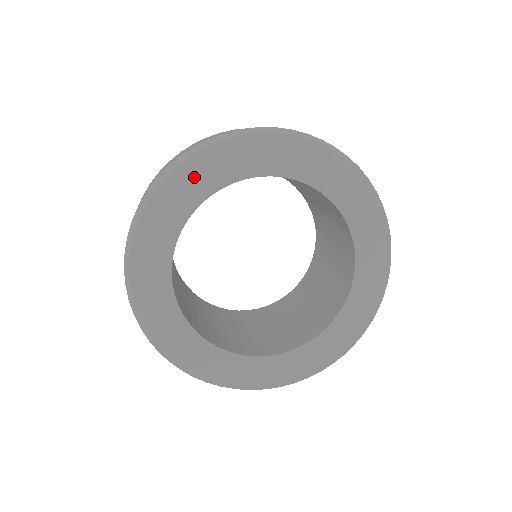
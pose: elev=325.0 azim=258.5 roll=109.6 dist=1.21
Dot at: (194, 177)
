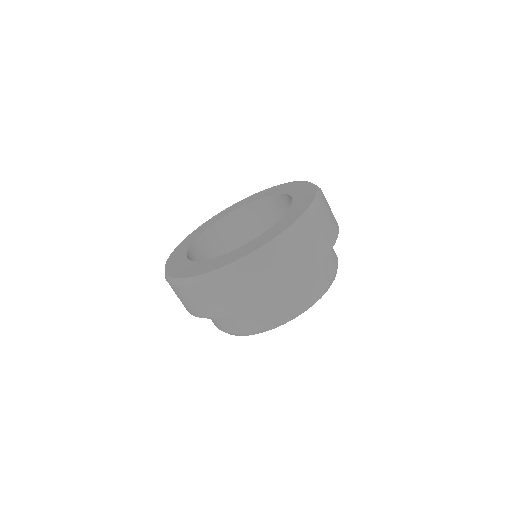
Dot at: (240, 204)
